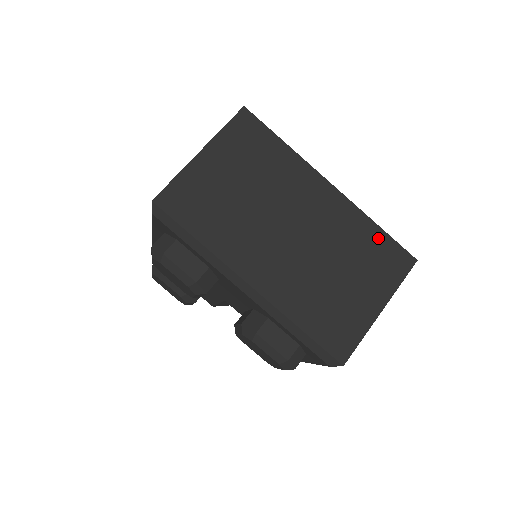
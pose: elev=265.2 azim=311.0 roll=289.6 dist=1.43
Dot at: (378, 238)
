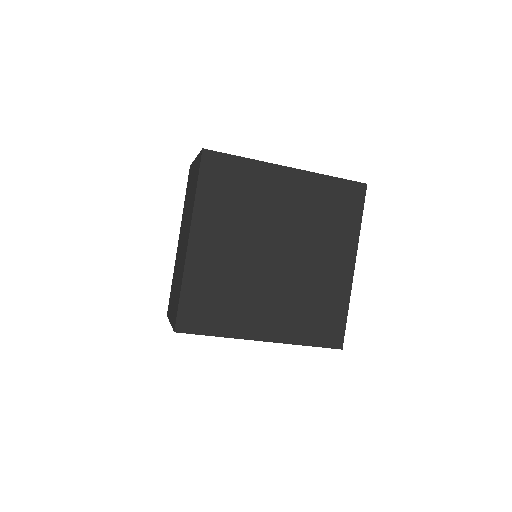
Dot at: occluded
